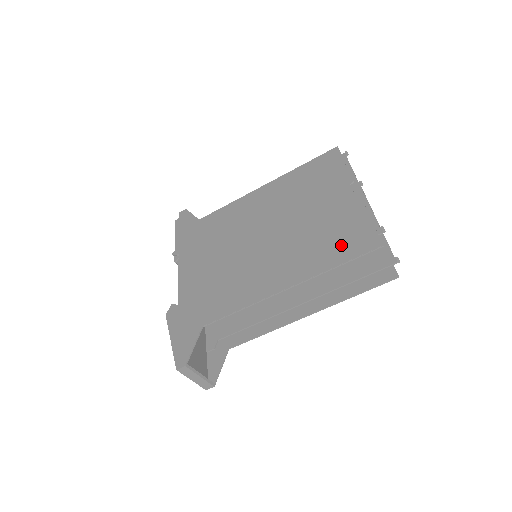
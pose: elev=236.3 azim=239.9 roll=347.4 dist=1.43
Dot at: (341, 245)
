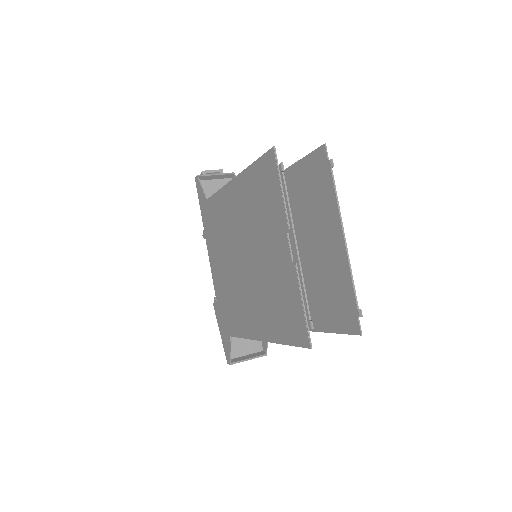
Dot at: (286, 321)
